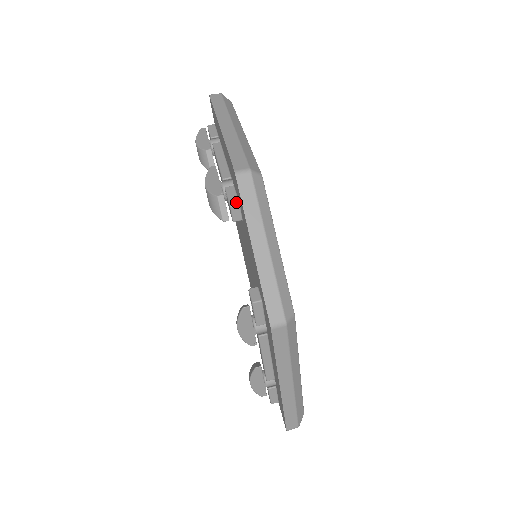
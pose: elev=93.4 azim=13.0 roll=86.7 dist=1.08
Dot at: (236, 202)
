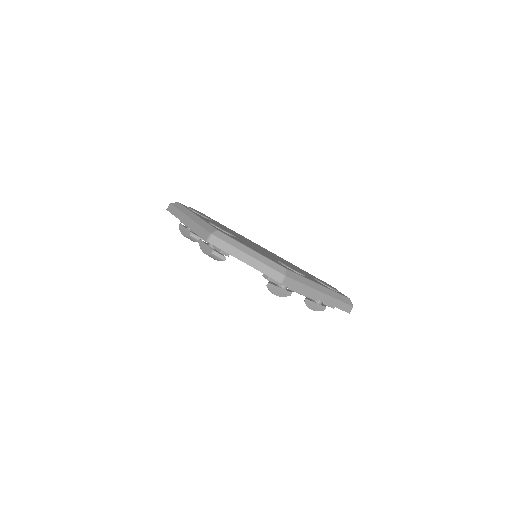
Dot at: occluded
